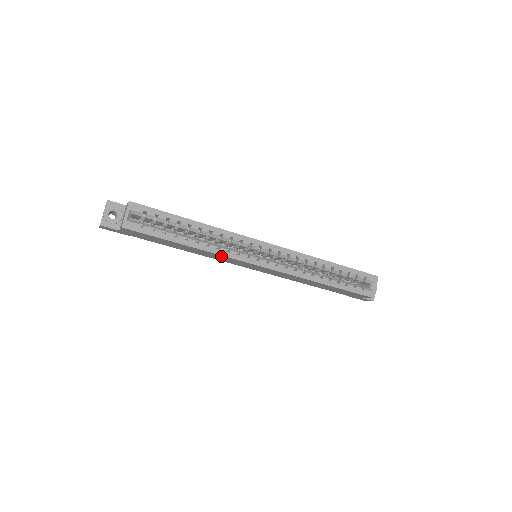
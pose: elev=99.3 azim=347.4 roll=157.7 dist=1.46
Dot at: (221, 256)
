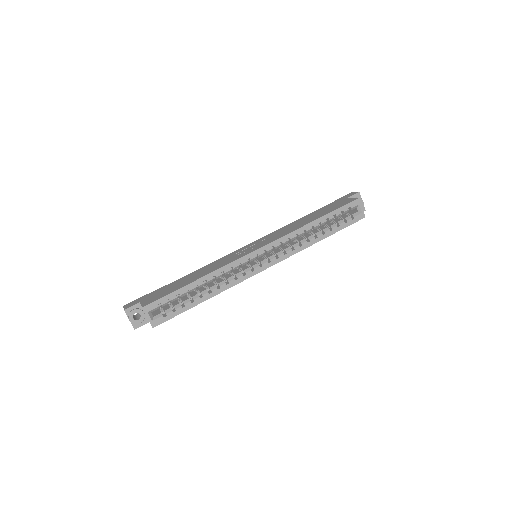
Dot at: occluded
